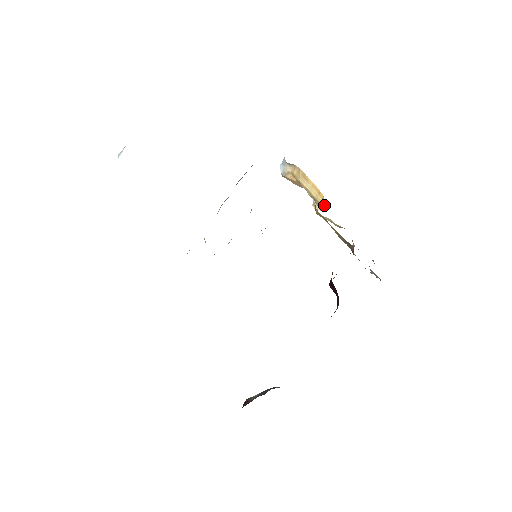
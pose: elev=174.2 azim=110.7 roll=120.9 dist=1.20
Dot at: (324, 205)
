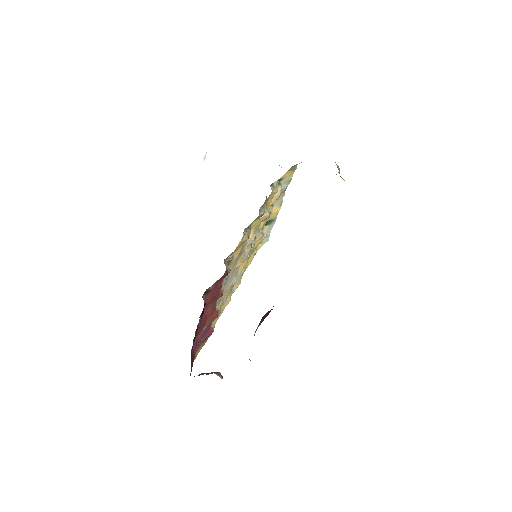
Dot at: occluded
